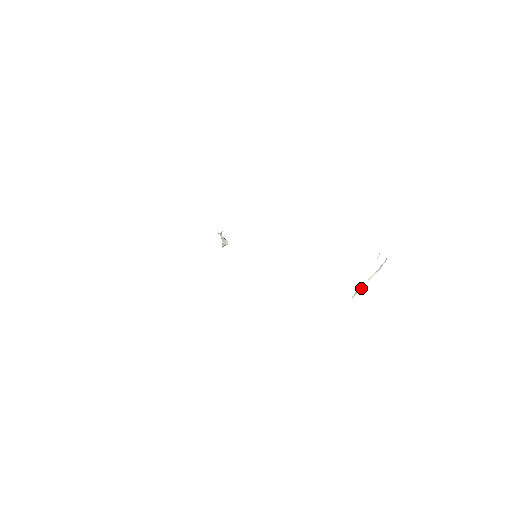
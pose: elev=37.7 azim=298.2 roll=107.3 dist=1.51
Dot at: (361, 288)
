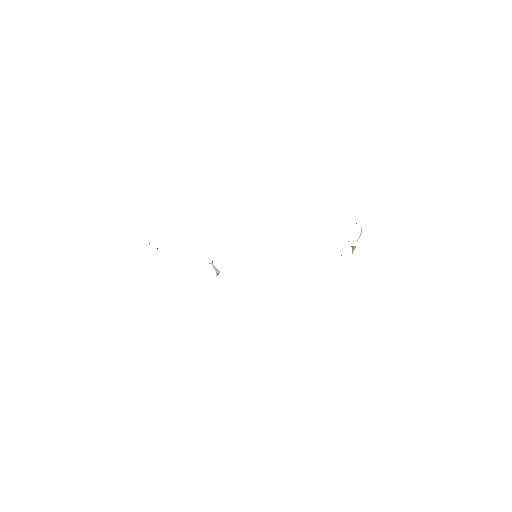
Dot at: (355, 247)
